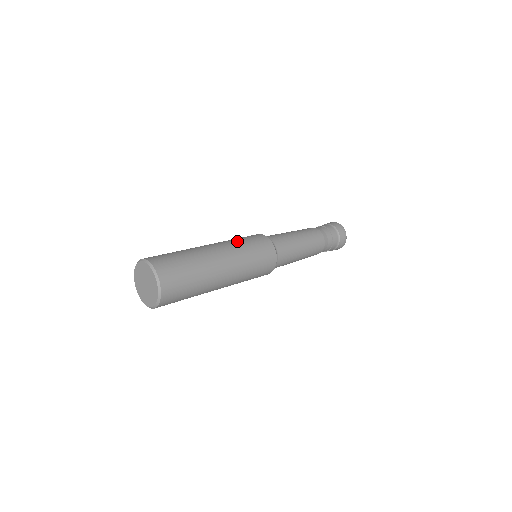
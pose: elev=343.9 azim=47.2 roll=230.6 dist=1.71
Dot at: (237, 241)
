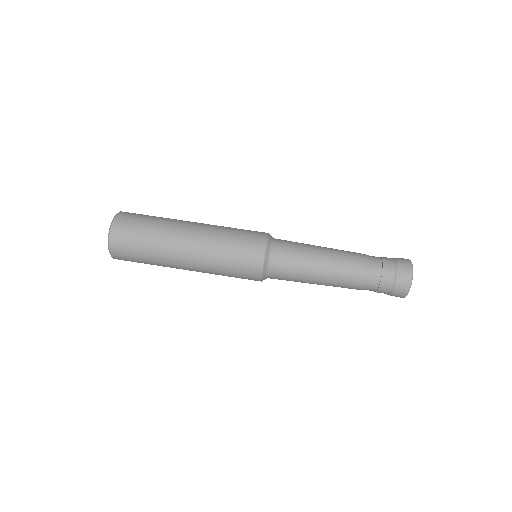
Dot at: (219, 266)
